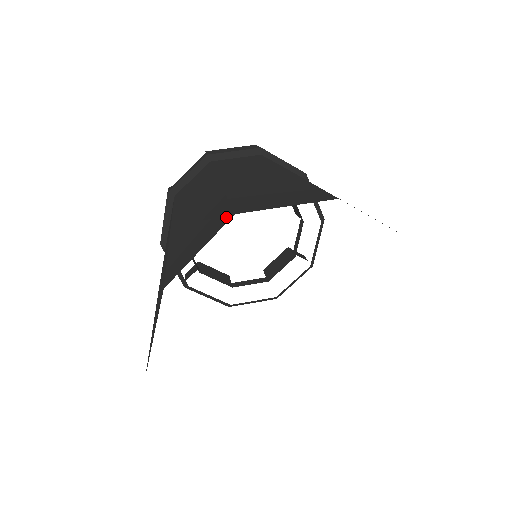
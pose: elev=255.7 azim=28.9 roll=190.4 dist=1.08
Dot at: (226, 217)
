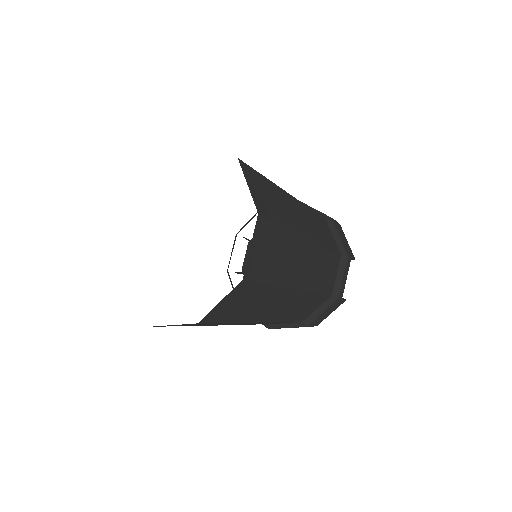
Dot at: occluded
